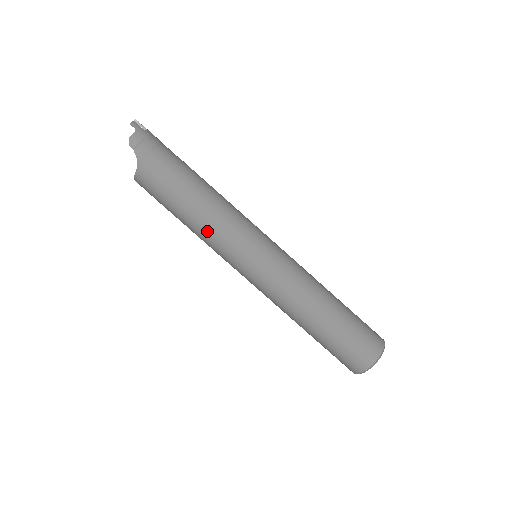
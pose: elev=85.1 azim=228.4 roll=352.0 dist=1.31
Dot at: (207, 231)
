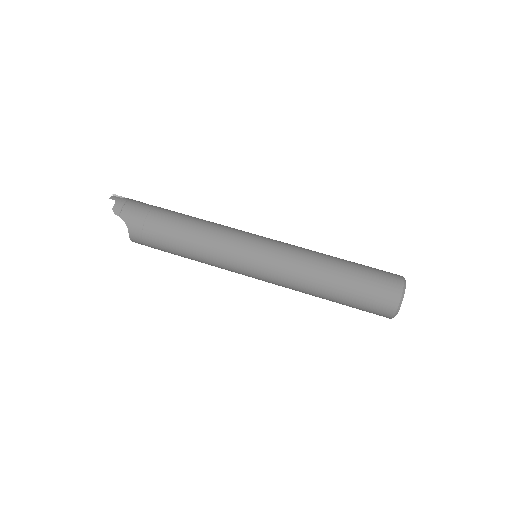
Dot at: (204, 252)
